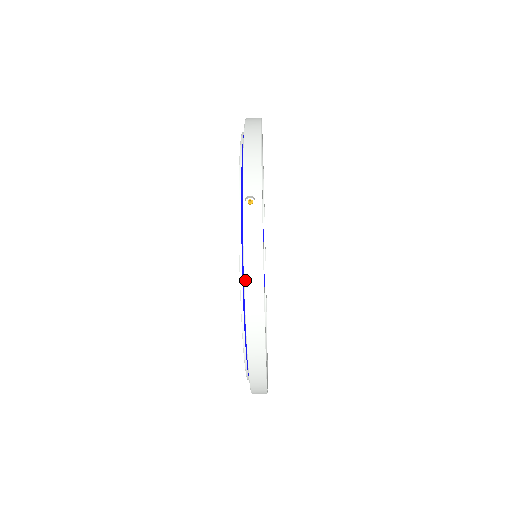
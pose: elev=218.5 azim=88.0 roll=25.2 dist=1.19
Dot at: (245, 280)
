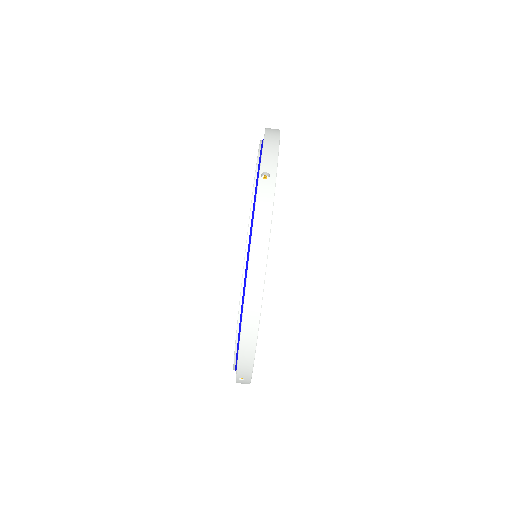
Dot at: occluded
